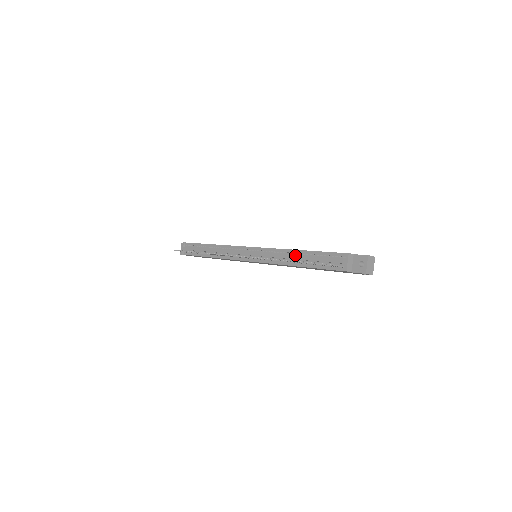
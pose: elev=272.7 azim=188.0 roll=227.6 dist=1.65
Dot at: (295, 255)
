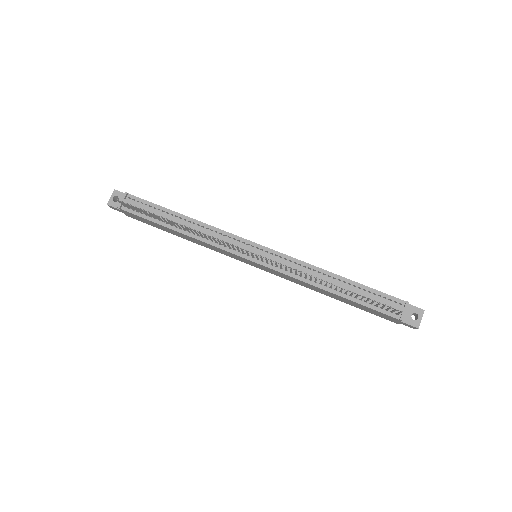
Dot at: (331, 279)
